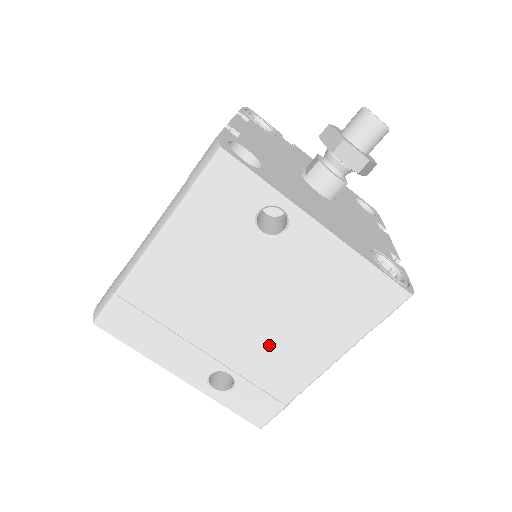
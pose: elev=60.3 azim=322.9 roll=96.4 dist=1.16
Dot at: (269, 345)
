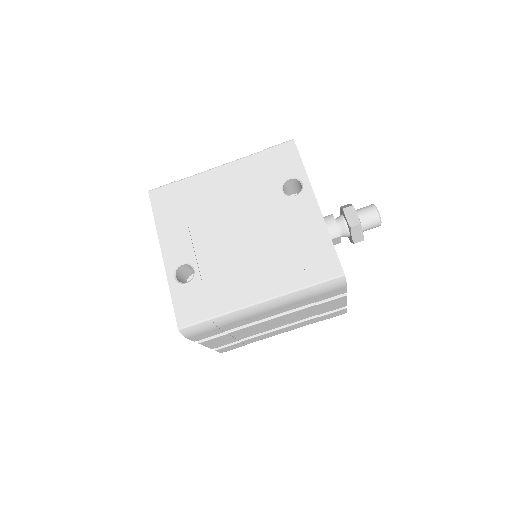
Dot at: (235, 262)
